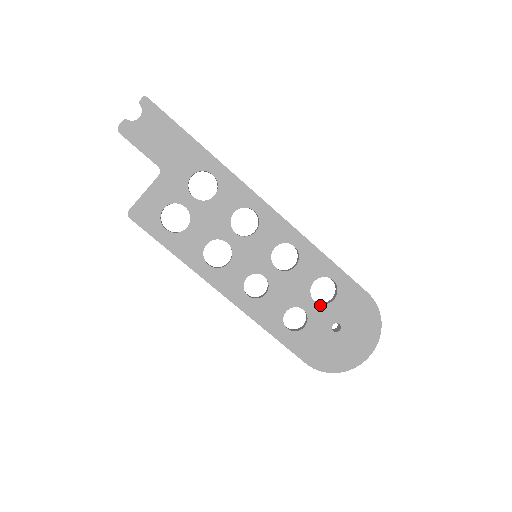
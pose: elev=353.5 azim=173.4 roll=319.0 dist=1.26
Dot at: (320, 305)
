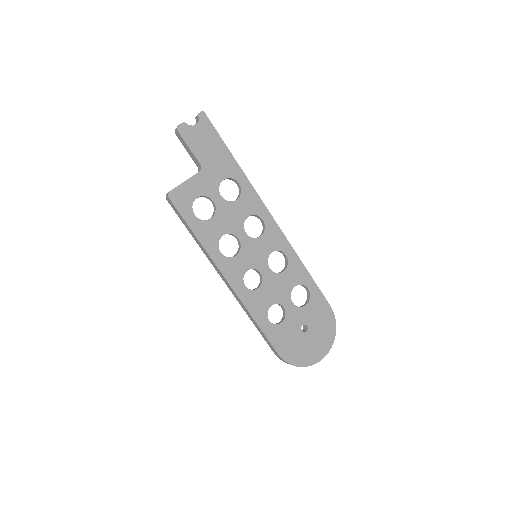
Dot at: (296, 307)
